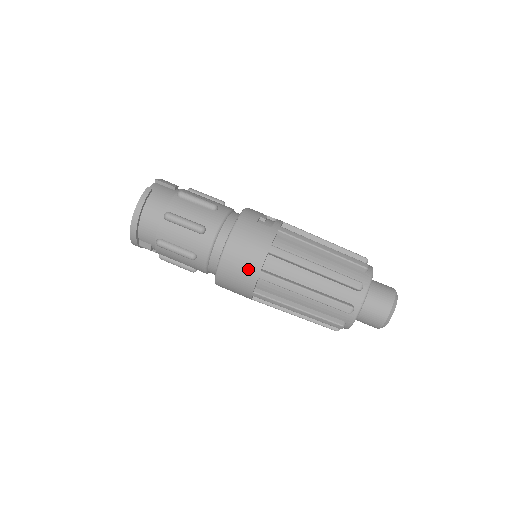
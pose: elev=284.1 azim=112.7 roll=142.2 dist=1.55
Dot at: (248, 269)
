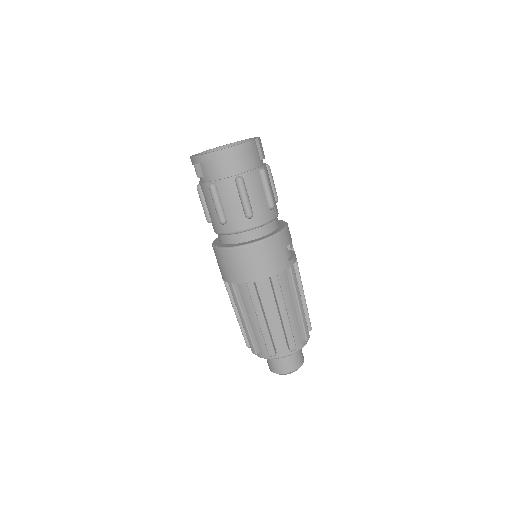
Dot at: (247, 272)
